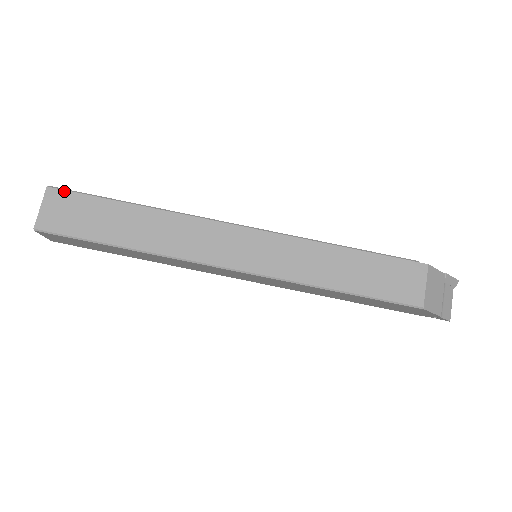
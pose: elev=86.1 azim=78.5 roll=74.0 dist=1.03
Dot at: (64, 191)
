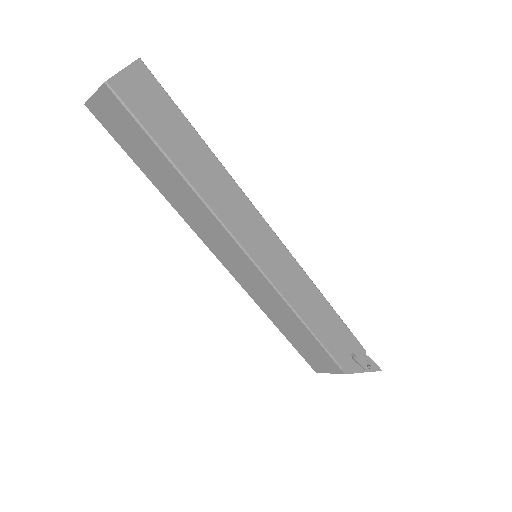
Dot at: (119, 101)
